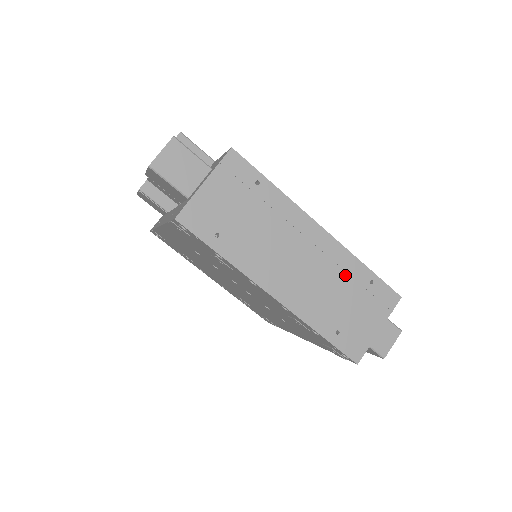
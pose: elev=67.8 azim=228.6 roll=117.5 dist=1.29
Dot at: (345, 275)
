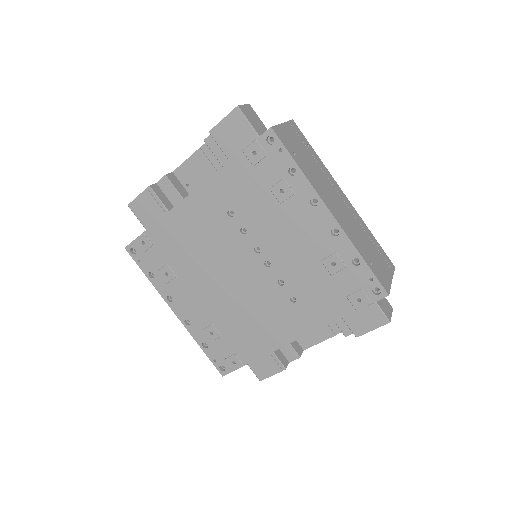
Dot at: (364, 231)
